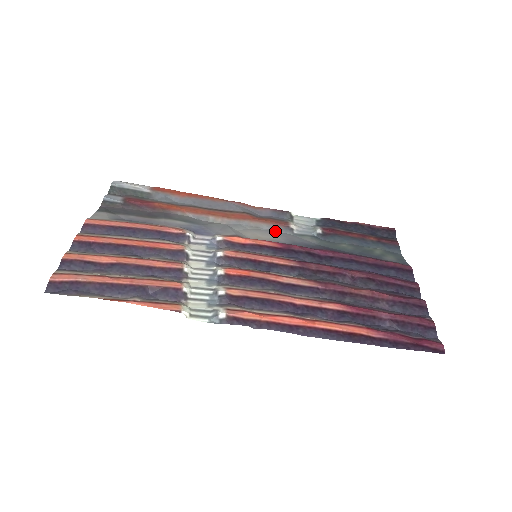
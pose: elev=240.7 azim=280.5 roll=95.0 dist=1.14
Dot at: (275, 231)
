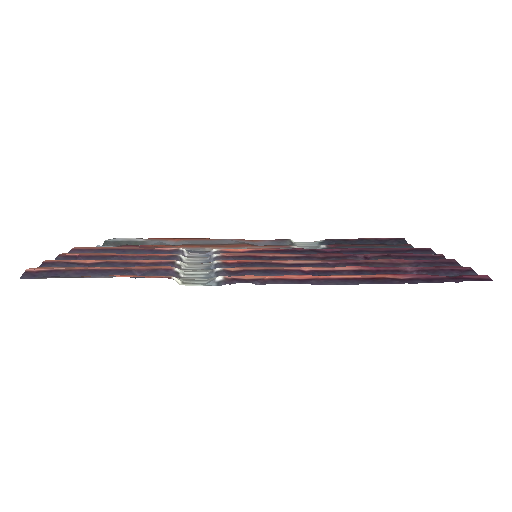
Dot at: occluded
